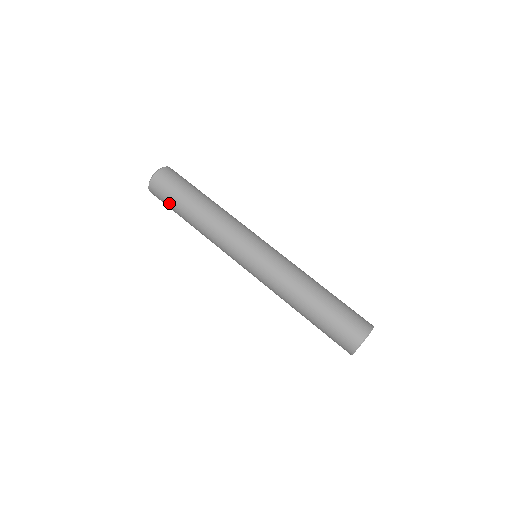
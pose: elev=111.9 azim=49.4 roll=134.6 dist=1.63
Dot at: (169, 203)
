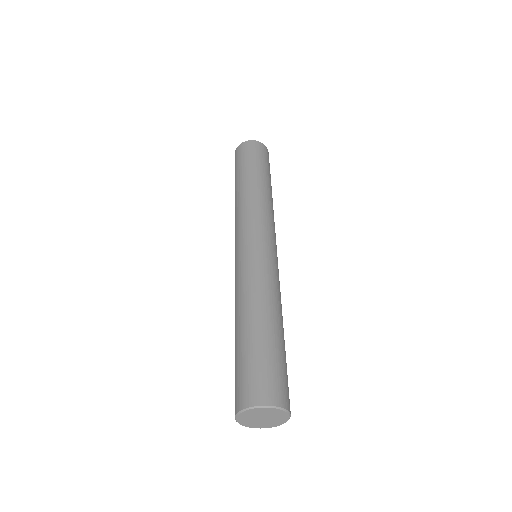
Dot at: (235, 171)
